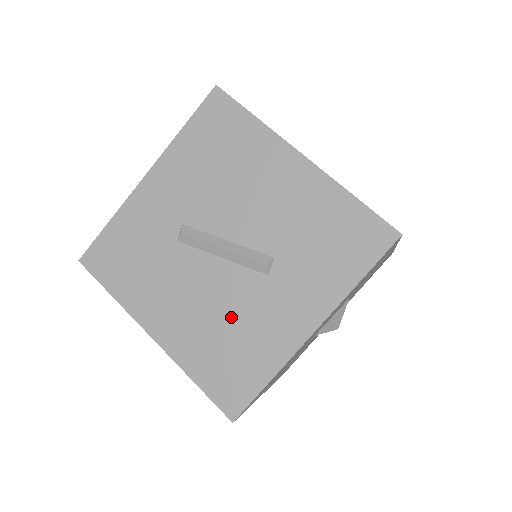
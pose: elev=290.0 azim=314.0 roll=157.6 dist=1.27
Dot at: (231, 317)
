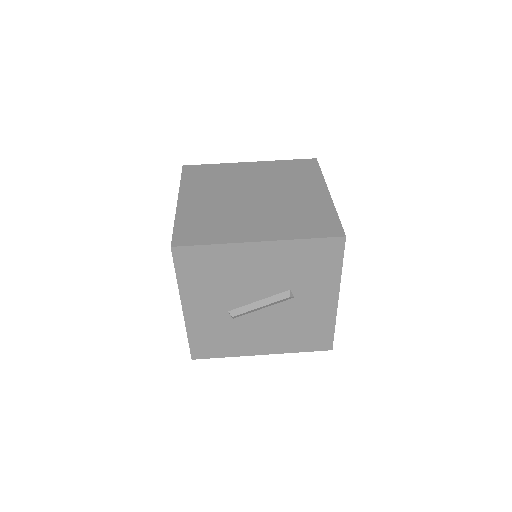
Dot at: (293, 323)
